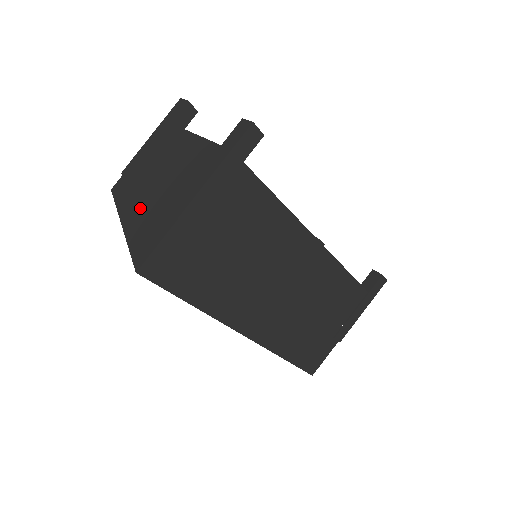
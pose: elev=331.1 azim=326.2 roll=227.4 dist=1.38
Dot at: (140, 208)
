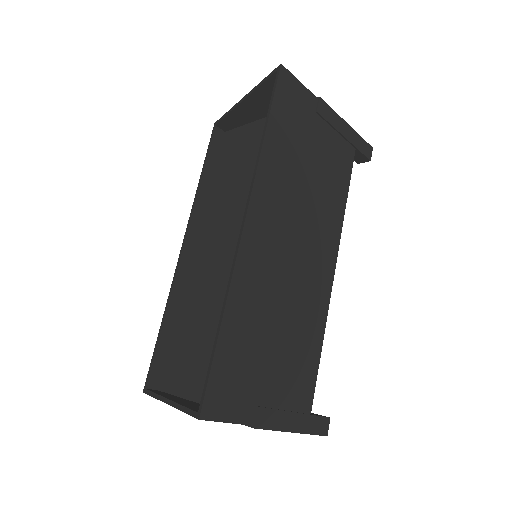
Dot at: occluded
